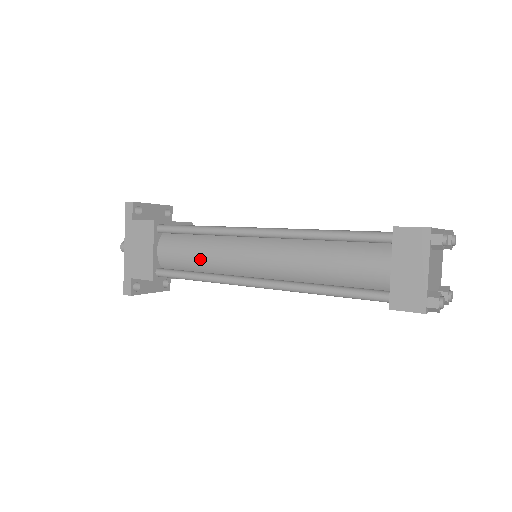
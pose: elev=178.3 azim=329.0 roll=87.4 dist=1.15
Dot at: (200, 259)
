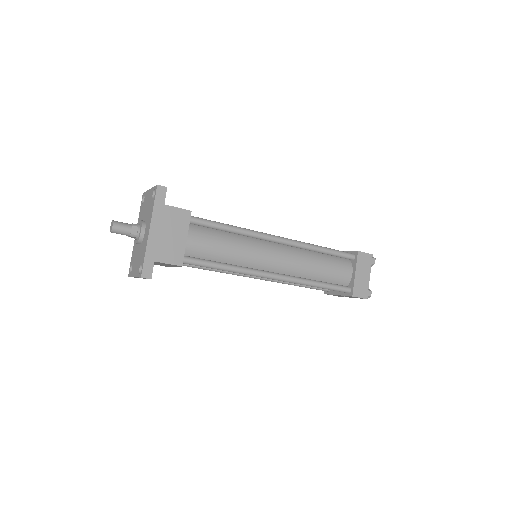
Dot at: (230, 253)
